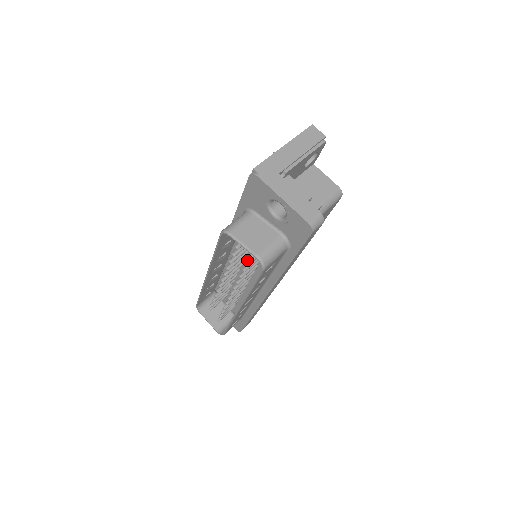
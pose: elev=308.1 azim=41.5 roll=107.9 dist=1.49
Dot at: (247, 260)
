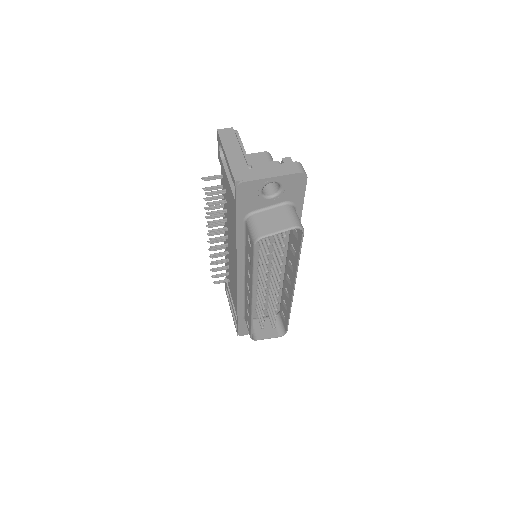
Dot at: occluded
